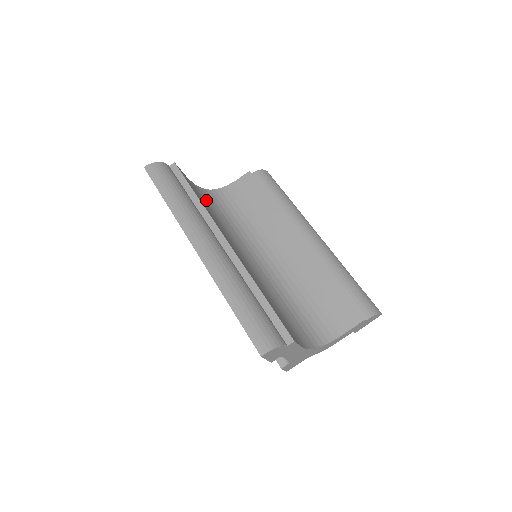
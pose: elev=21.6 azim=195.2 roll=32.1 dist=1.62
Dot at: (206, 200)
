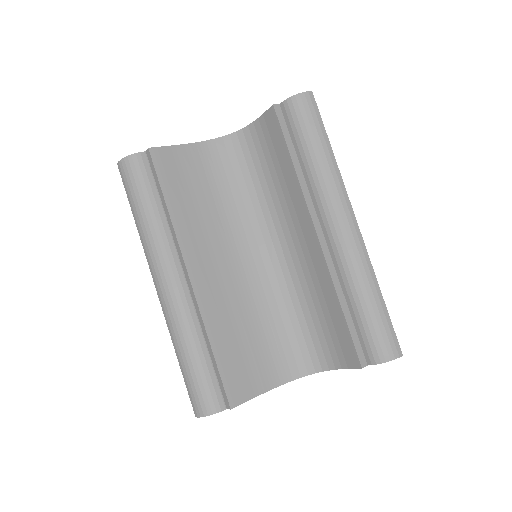
Dot at: (211, 168)
